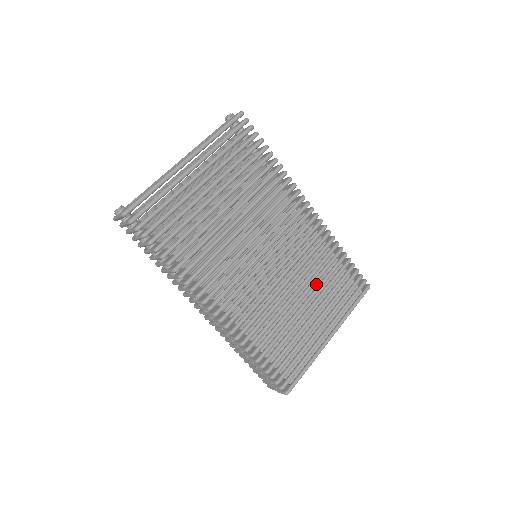
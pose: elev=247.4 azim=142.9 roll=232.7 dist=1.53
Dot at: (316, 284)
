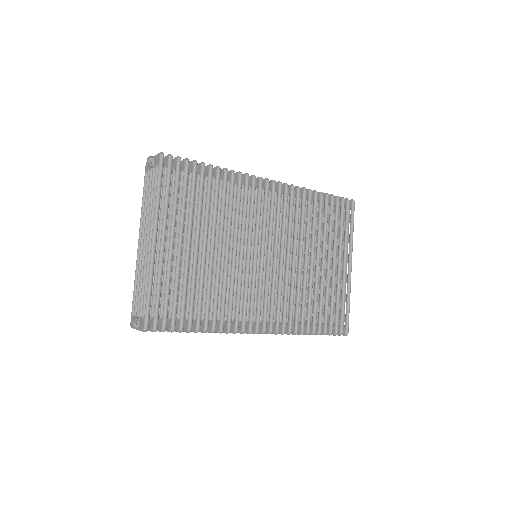
Dot at: occluded
